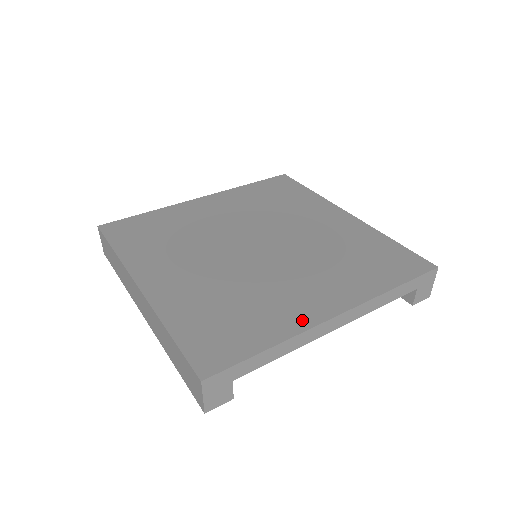
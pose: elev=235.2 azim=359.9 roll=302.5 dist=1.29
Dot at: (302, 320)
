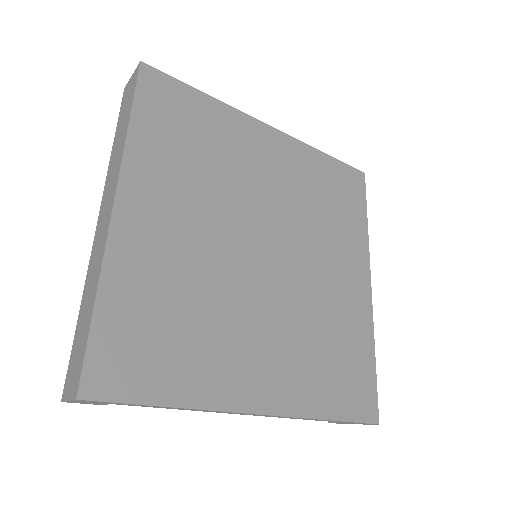
Dot at: (226, 394)
